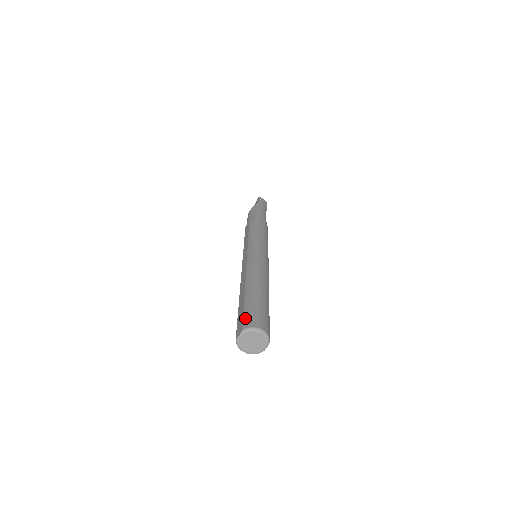
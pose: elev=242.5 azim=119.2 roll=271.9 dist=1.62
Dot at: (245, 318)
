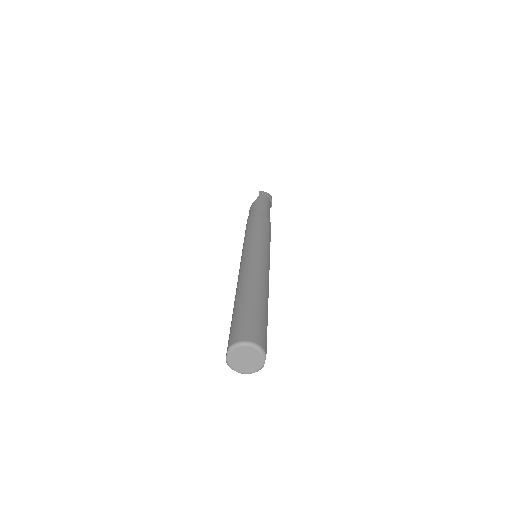
Dot at: (232, 333)
